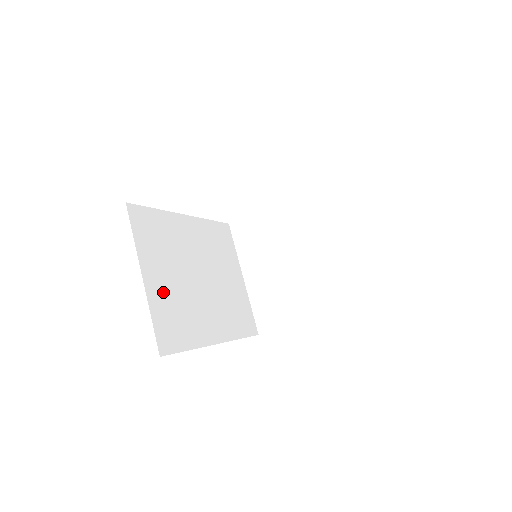
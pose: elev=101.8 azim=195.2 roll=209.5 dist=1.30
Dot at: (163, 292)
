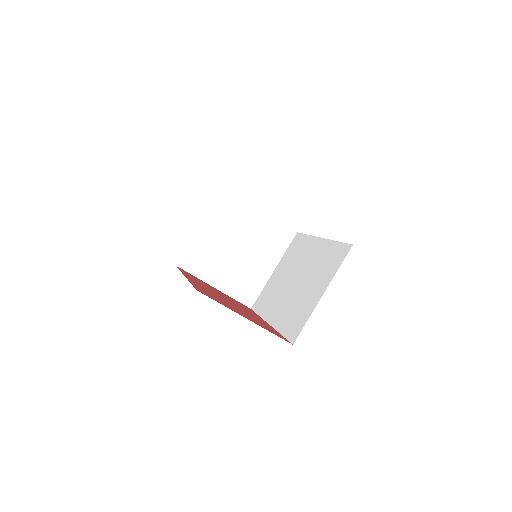
Dot at: occluded
